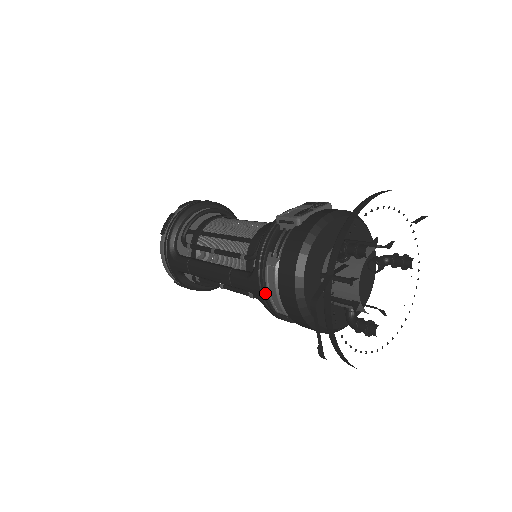
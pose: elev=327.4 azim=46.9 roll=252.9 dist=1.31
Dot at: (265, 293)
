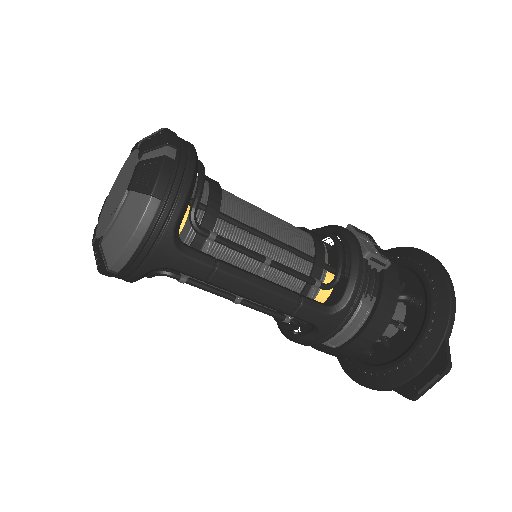
Dot at: (340, 331)
